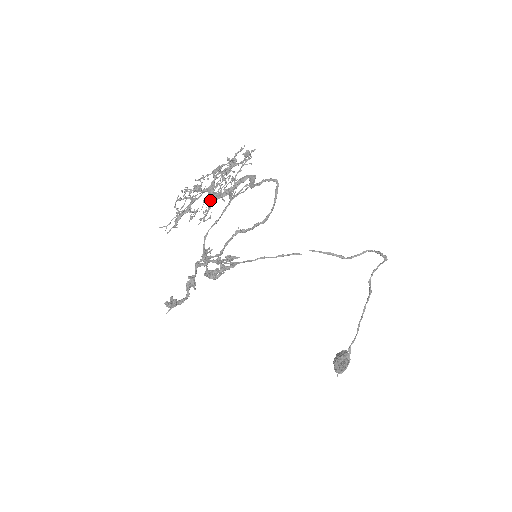
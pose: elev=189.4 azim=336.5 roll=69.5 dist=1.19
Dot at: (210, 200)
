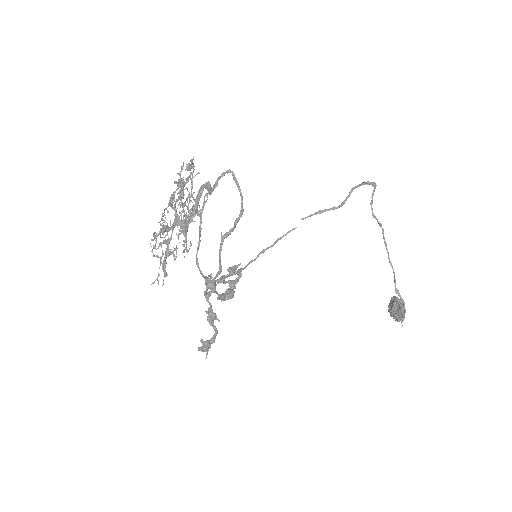
Dot at: (182, 230)
